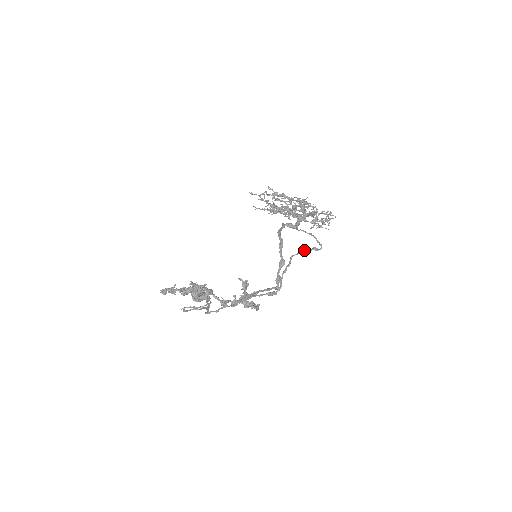
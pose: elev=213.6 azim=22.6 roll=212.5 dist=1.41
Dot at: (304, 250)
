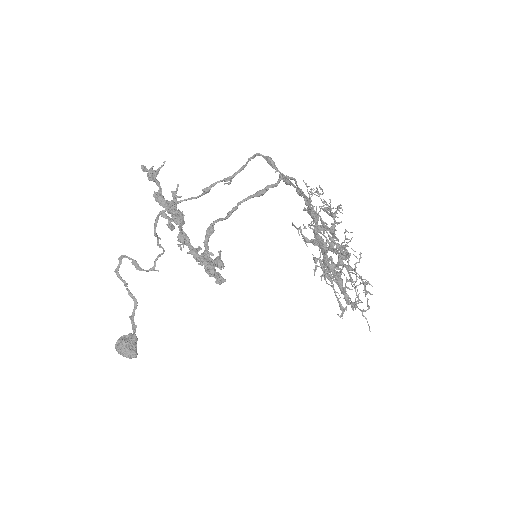
Dot at: occluded
